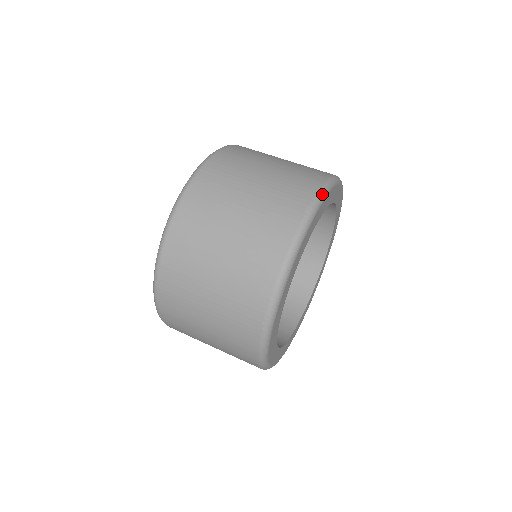
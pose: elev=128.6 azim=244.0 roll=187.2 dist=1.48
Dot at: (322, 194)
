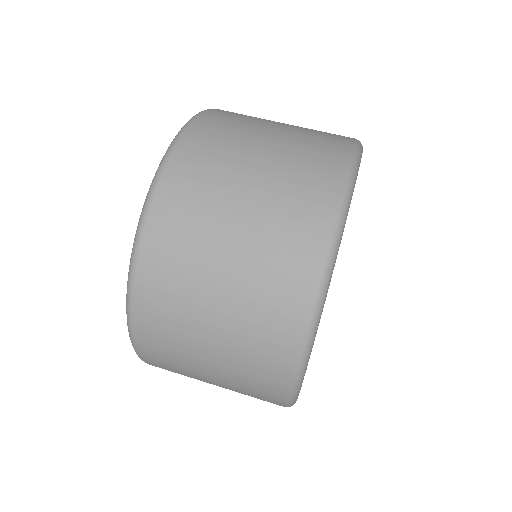
Dot at: (353, 174)
